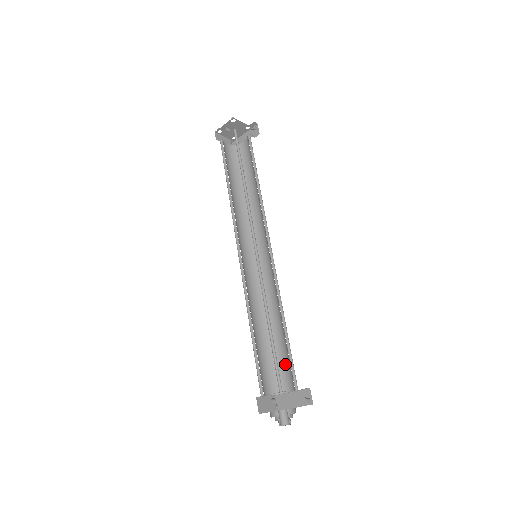
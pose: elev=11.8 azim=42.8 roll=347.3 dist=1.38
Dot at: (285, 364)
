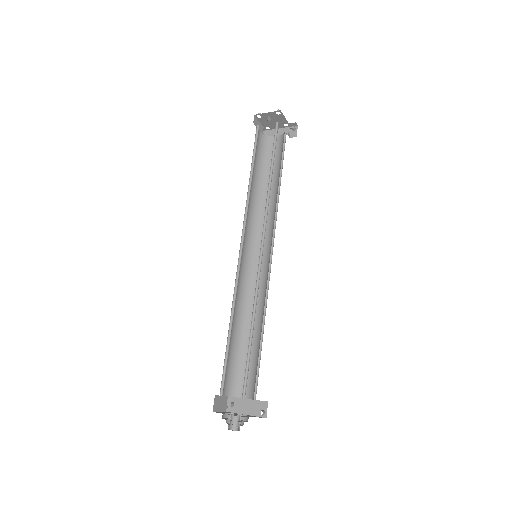
Dot at: (249, 370)
